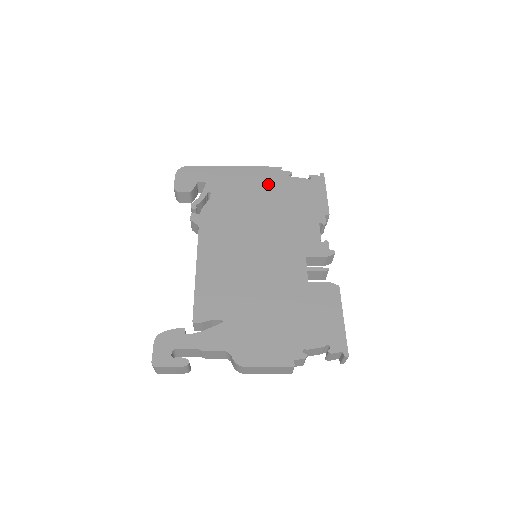
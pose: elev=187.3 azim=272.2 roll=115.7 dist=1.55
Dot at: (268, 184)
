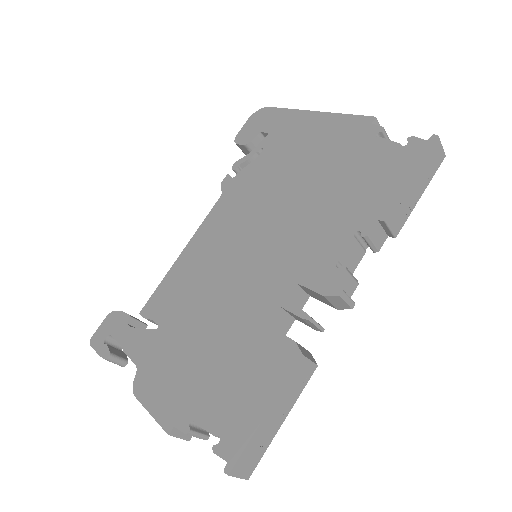
Dot at: (336, 146)
